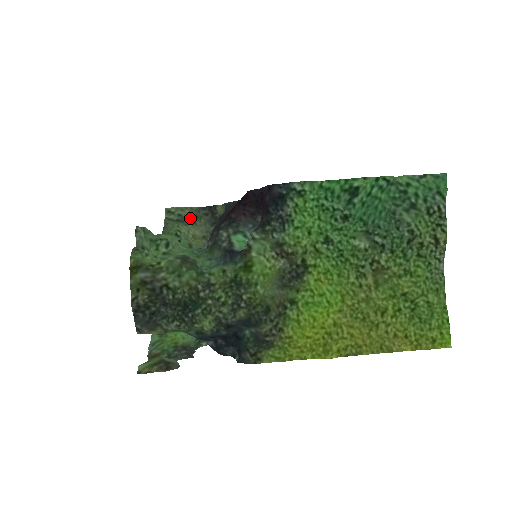
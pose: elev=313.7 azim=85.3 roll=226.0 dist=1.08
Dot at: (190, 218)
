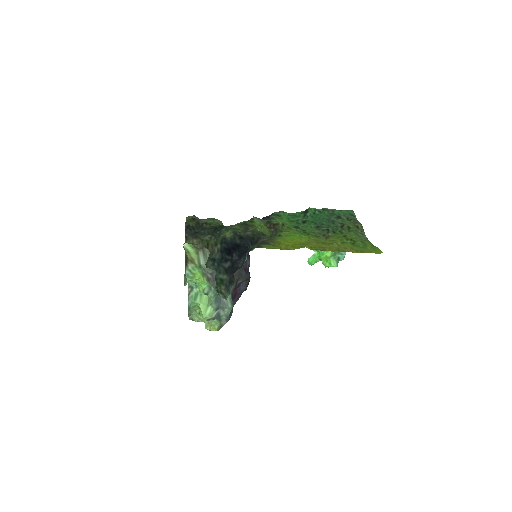
Dot at: occluded
